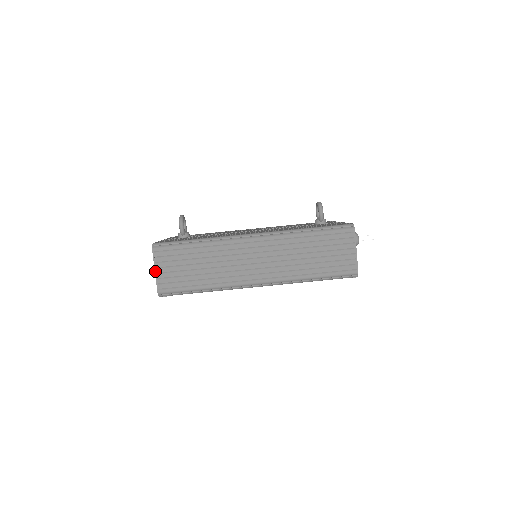
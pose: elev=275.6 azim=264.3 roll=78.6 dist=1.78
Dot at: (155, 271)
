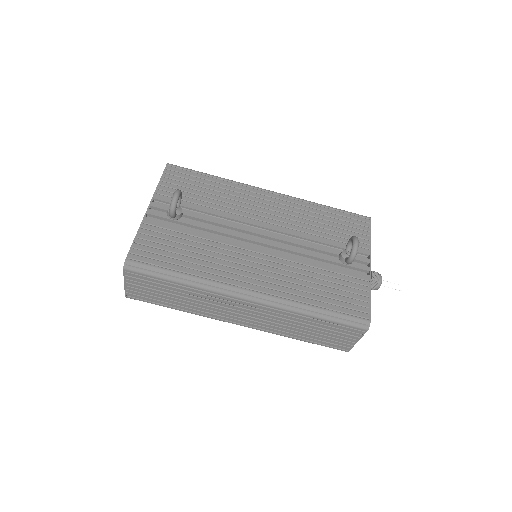
Dot at: (124, 284)
